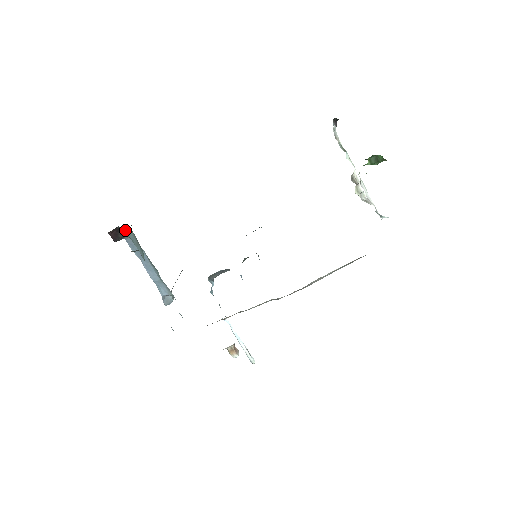
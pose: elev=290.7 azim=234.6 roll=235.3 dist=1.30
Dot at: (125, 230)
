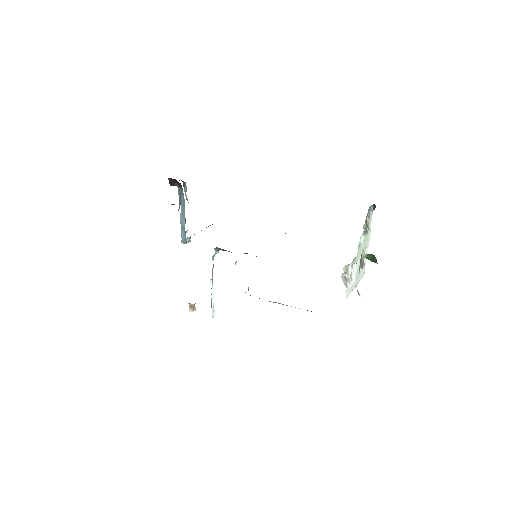
Dot at: (177, 185)
